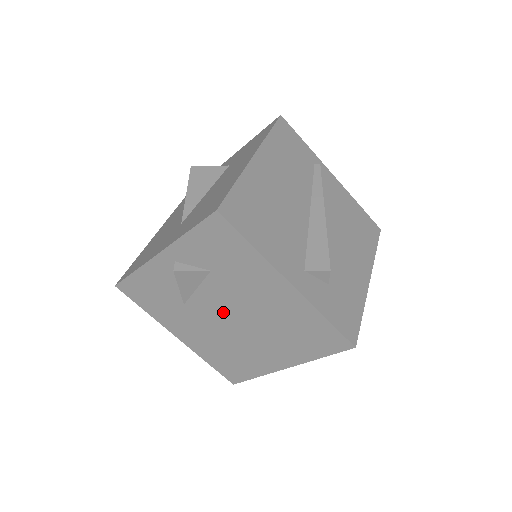
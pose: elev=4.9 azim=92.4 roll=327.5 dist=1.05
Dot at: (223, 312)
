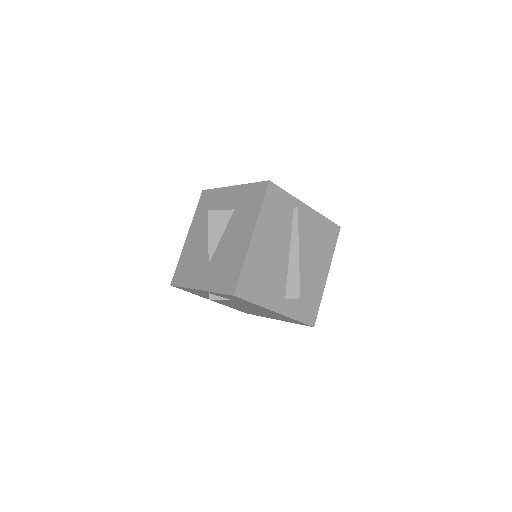
Dot at: (239, 305)
